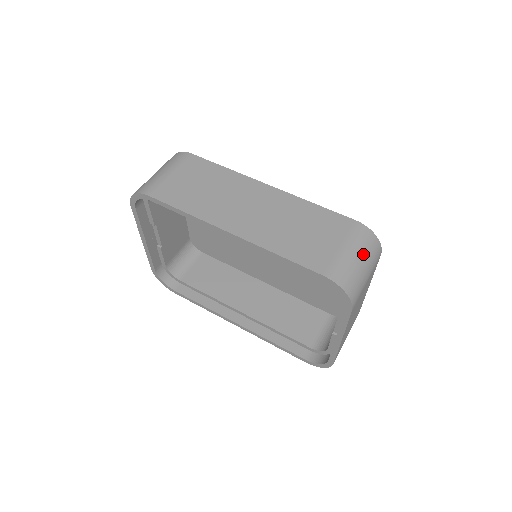
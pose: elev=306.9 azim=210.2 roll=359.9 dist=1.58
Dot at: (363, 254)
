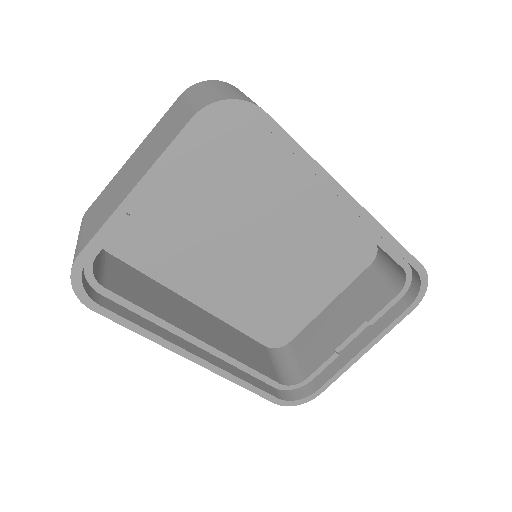
Dot at: occluded
